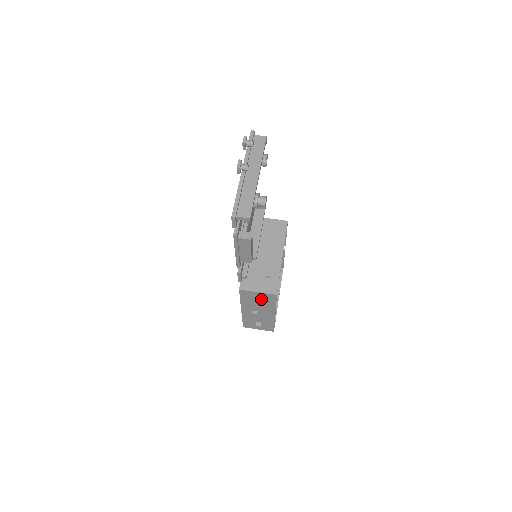
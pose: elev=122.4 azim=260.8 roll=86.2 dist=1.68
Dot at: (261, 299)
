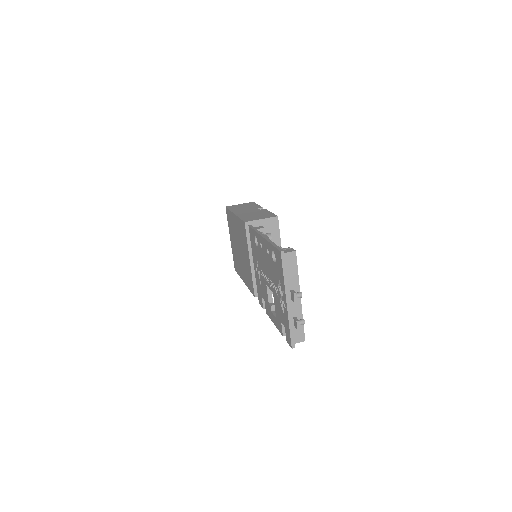
Dot at: occluded
